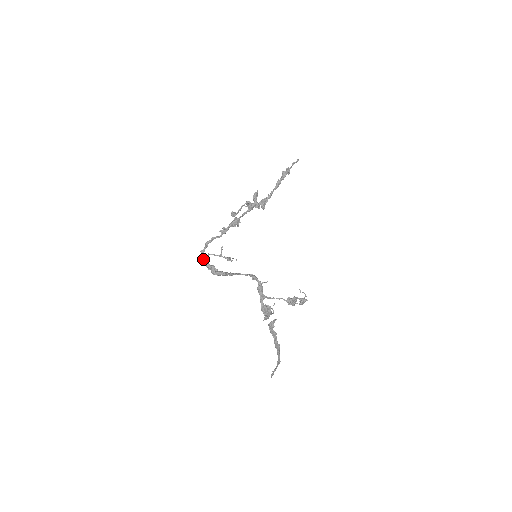
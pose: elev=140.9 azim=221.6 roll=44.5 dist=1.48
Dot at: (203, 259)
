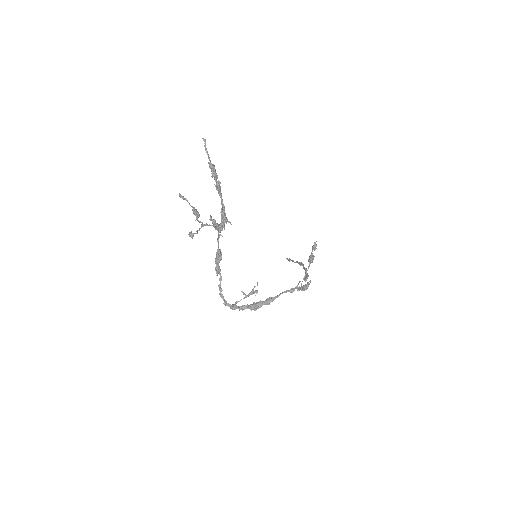
Dot at: (234, 309)
